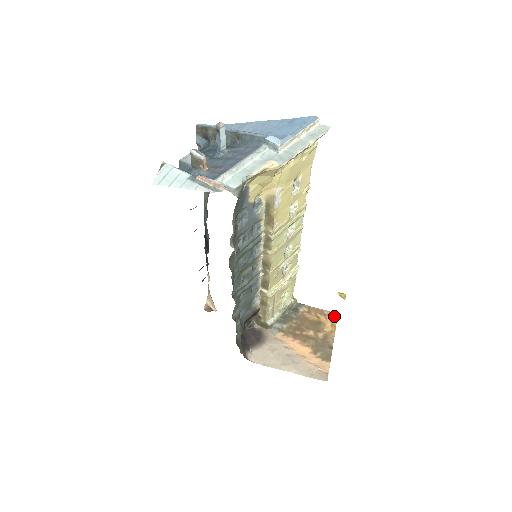
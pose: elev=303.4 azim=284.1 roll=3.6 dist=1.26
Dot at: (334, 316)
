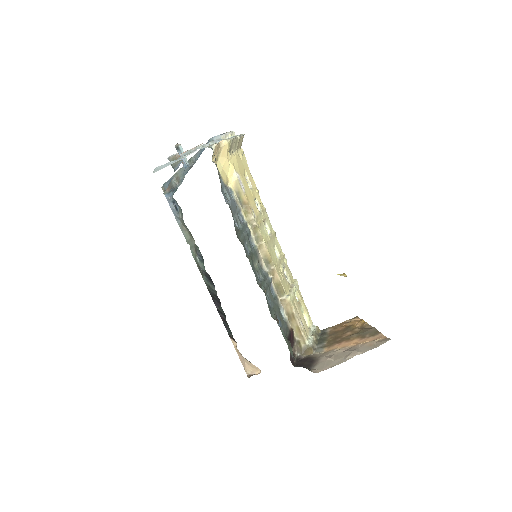
Dot at: (355, 318)
